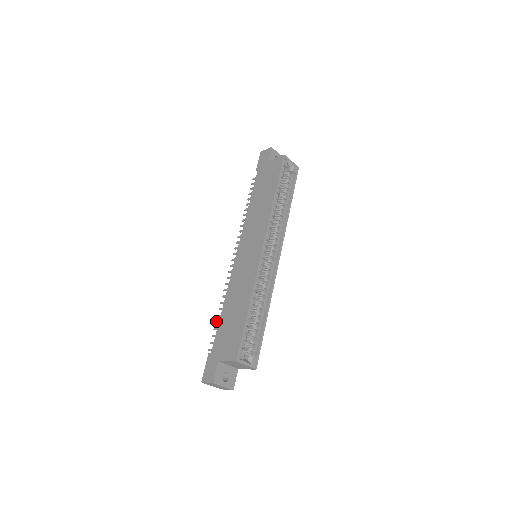
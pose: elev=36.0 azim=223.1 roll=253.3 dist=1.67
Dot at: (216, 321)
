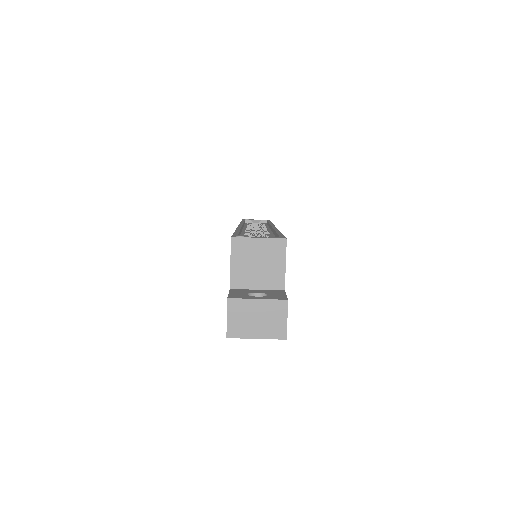
Dot at: occluded
